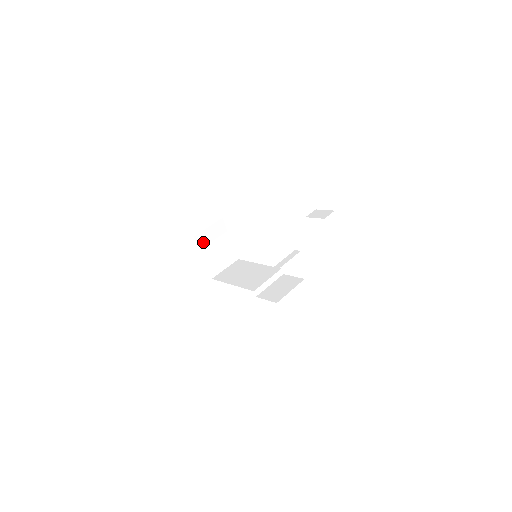
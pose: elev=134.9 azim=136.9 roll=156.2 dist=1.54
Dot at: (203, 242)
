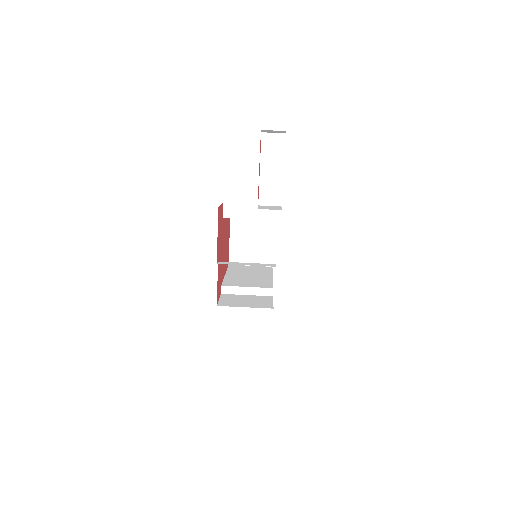
Dot at: (239, 221)
